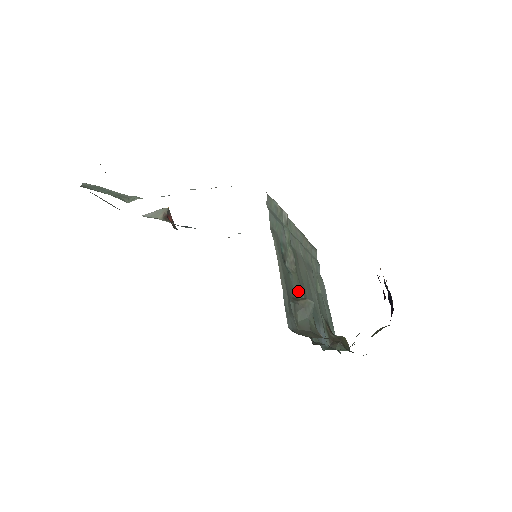
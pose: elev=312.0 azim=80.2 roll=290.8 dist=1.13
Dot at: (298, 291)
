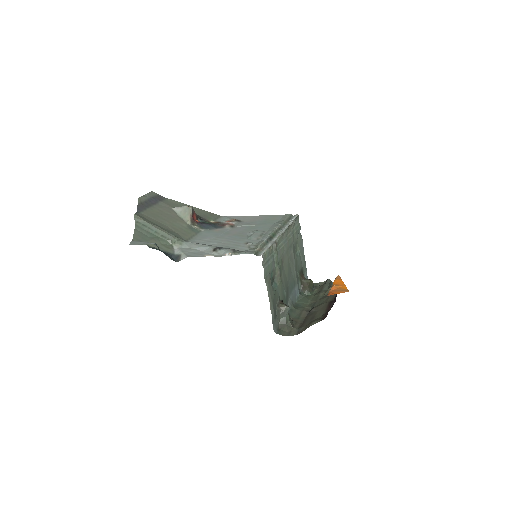
Dot at: (281, 291)
